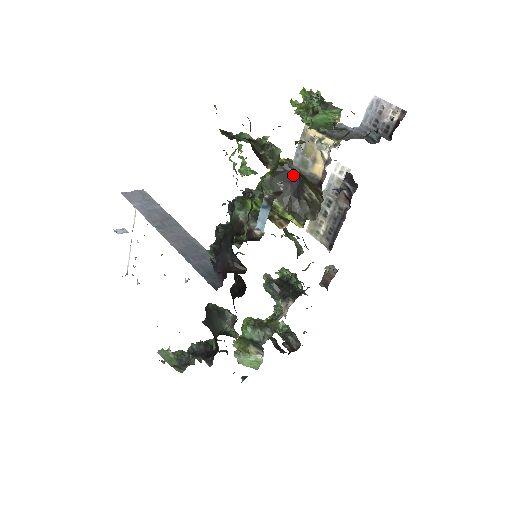
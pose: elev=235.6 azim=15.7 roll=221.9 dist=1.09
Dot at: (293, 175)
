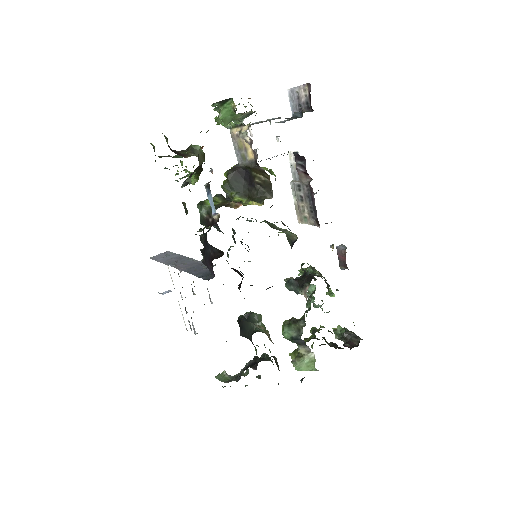
Dot at: (242, 171)
